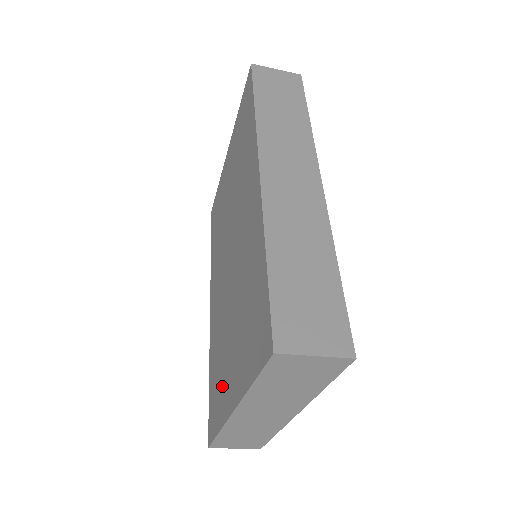
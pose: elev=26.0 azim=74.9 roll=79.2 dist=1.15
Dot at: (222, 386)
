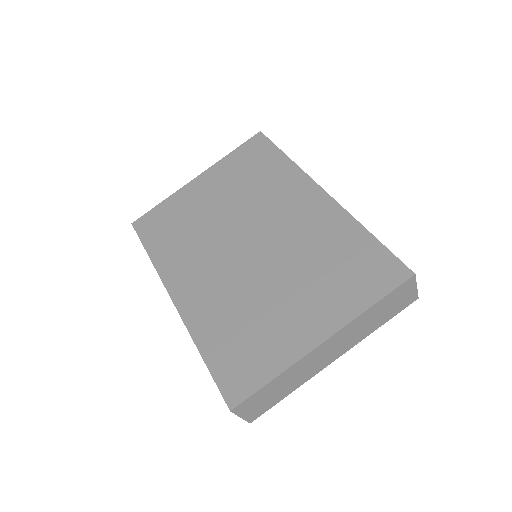
Dot at: (272, 339)
